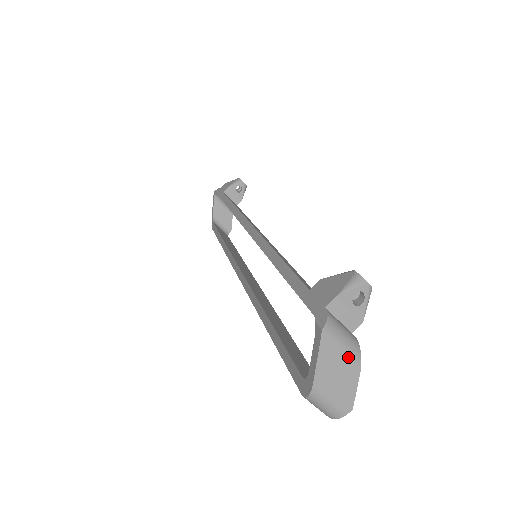
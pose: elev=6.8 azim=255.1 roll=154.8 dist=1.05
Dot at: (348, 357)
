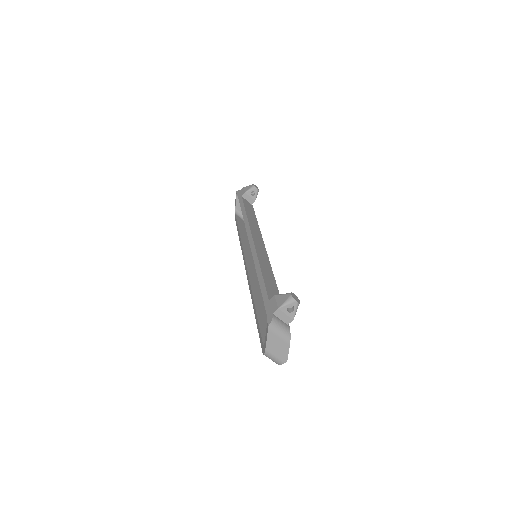
Dot at: (283, 338)
